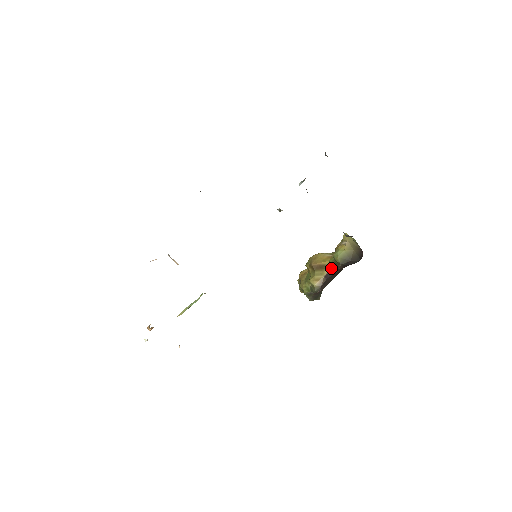
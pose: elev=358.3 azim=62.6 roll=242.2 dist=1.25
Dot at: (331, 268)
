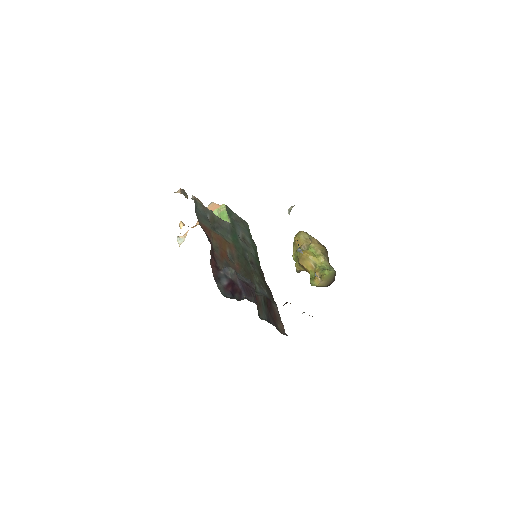
Dot at: occluded
